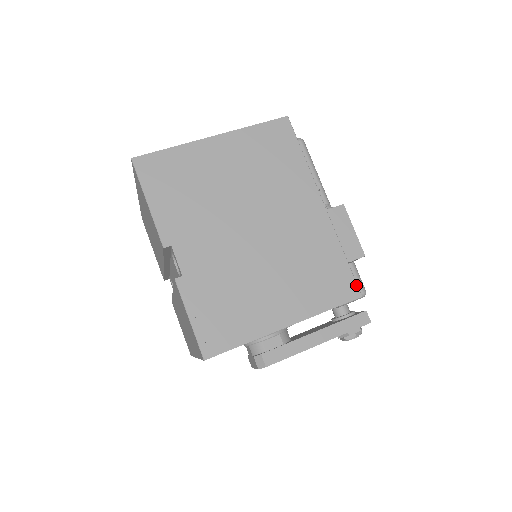
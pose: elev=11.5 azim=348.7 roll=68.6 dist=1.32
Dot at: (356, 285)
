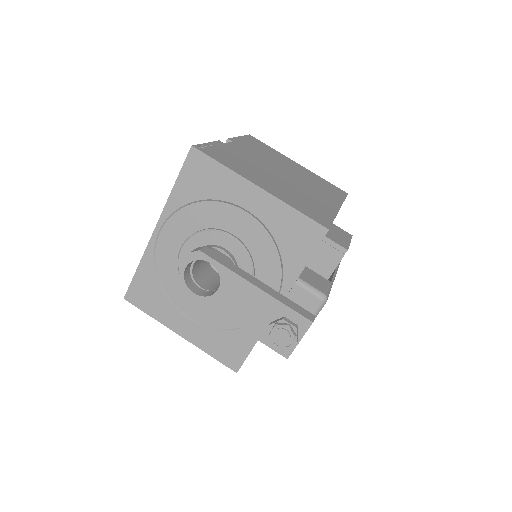
Dot at: (329, 226)
